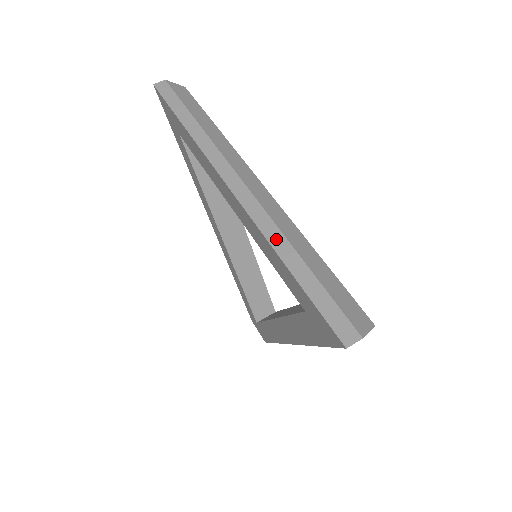
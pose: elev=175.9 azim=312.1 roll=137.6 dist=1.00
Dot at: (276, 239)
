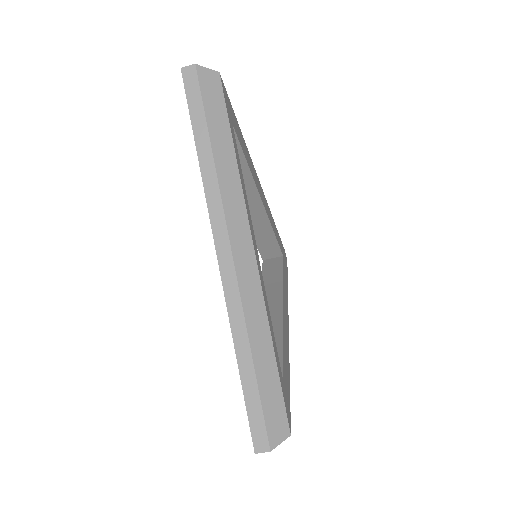
Dot at: (239, 334)
